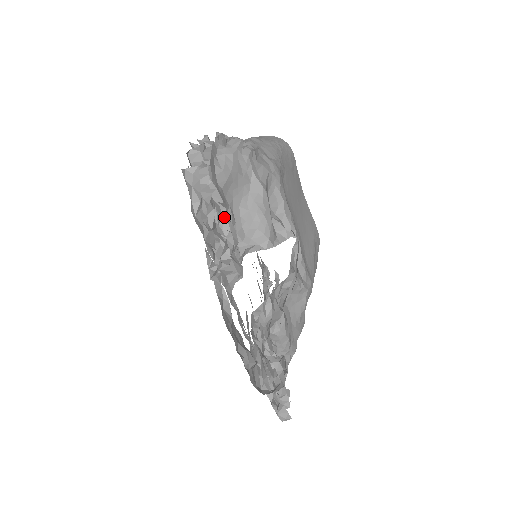
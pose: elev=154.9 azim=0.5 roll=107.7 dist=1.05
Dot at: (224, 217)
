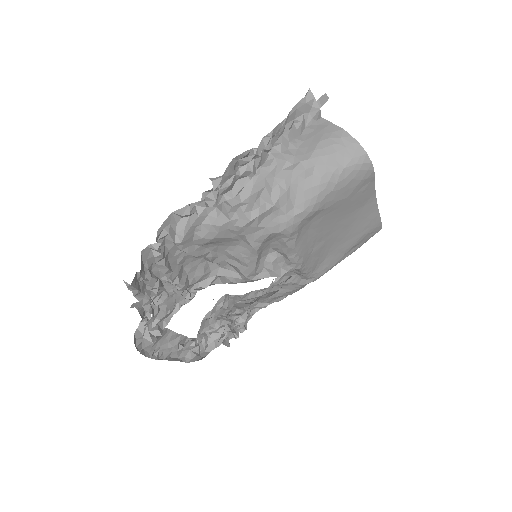
Dot at: (175, 286)
